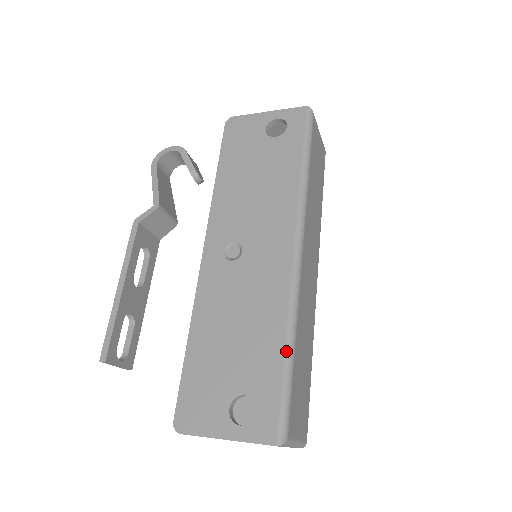
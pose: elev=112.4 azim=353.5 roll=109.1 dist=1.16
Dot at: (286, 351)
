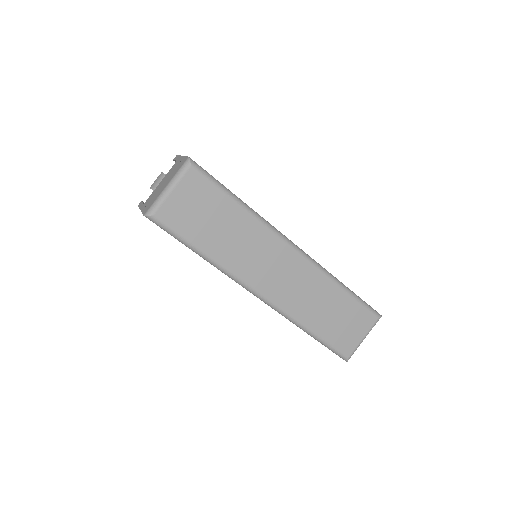
Dot at: (310, 335)
